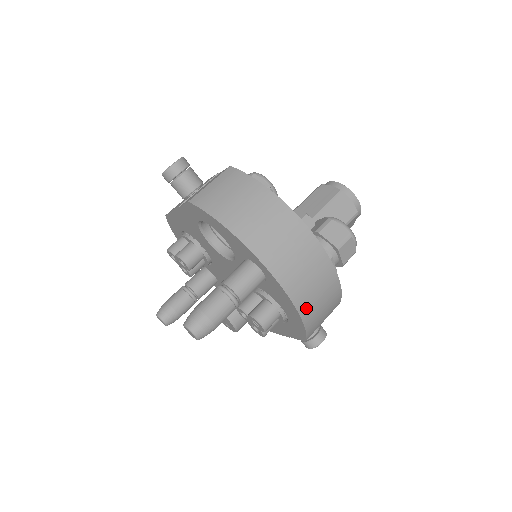
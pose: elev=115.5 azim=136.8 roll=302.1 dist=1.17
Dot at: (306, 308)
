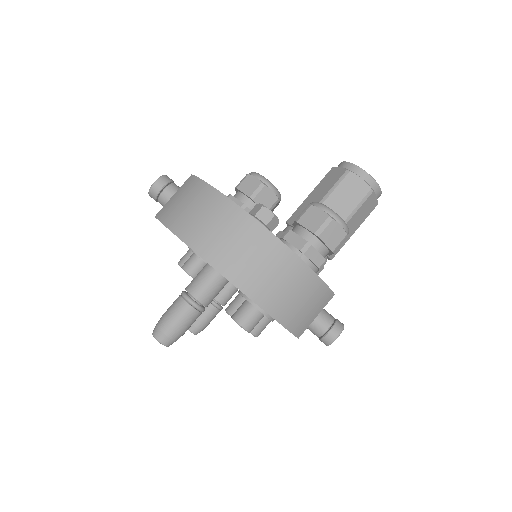
Dot at: (273, 304)
